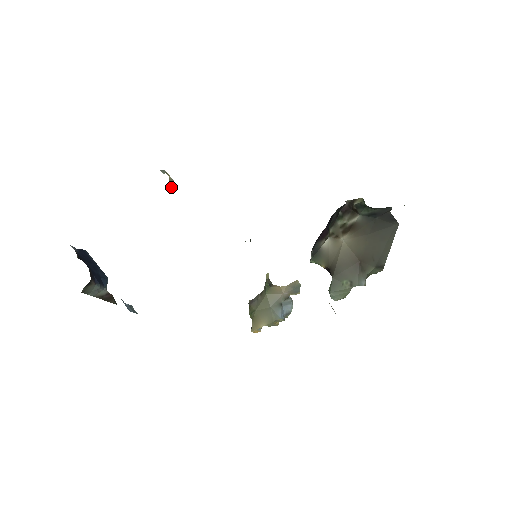
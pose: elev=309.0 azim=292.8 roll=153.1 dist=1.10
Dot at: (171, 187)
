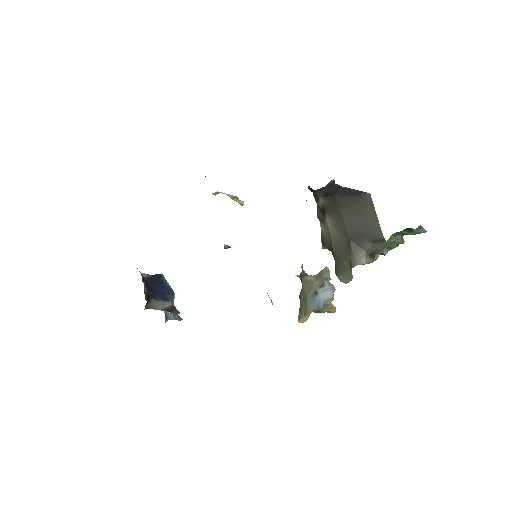
Dot at: (238, 201)
